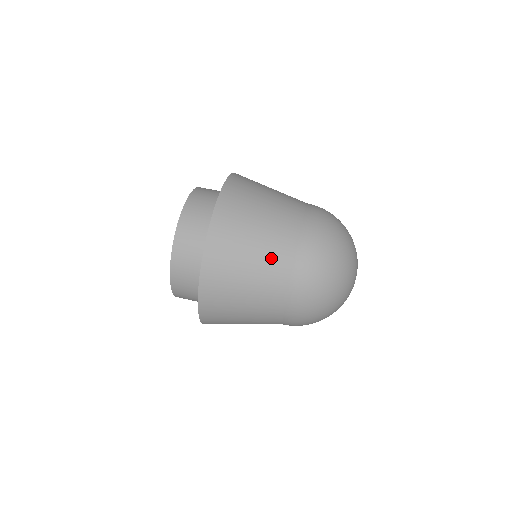
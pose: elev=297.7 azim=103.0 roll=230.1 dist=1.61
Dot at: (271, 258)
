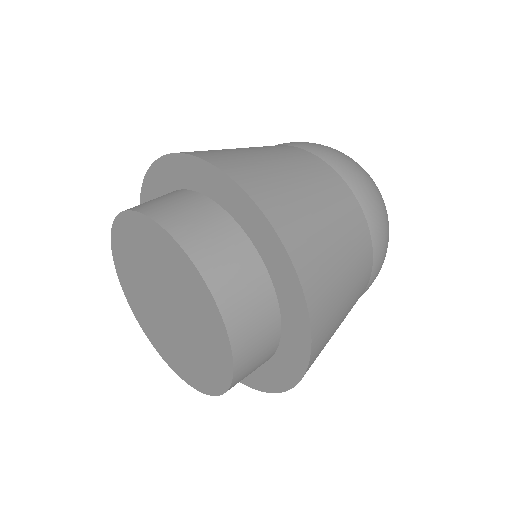
Dot at: (299, 162)
